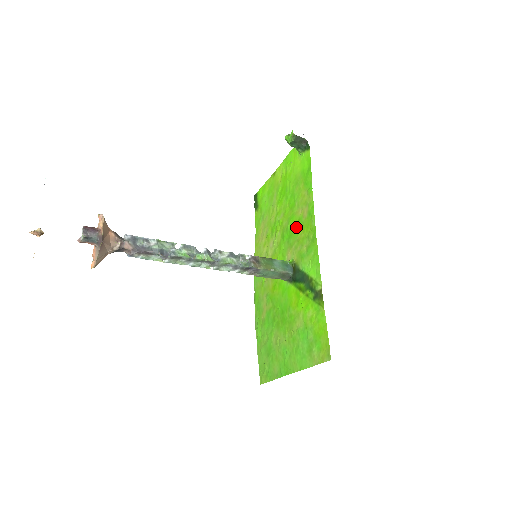
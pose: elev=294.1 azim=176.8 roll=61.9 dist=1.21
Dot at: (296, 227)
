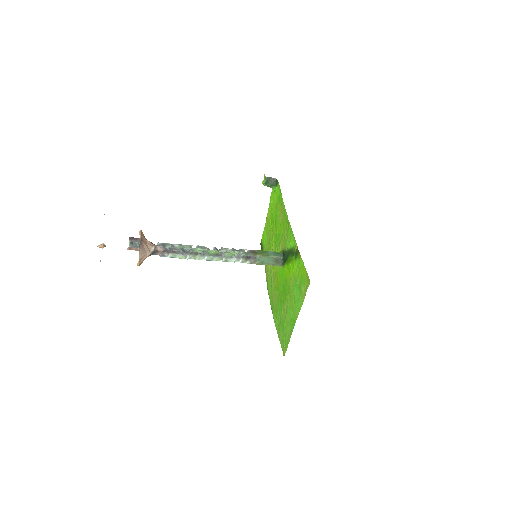
Dot at: (280, 230)
